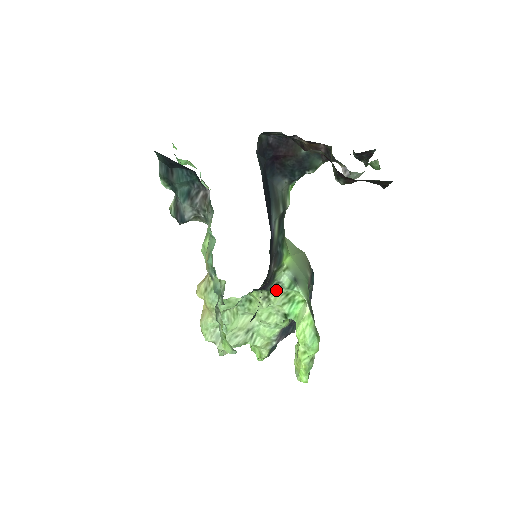
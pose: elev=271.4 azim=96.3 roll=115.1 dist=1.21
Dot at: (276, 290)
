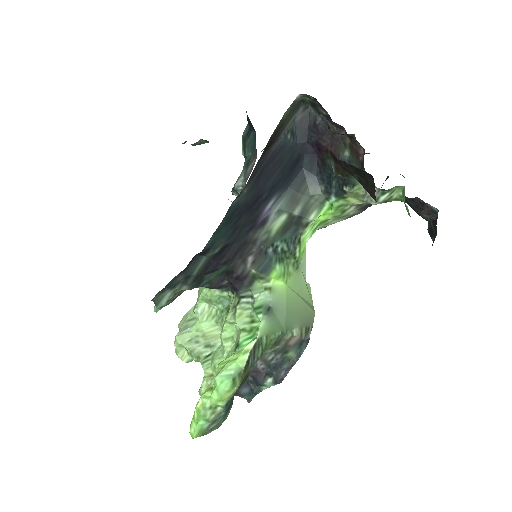
Dot at: (246, 305)
